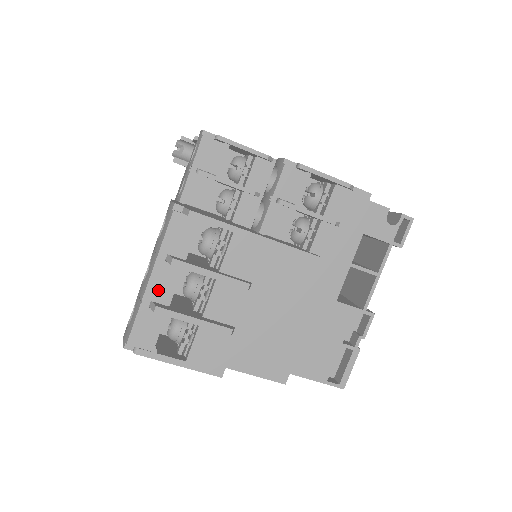
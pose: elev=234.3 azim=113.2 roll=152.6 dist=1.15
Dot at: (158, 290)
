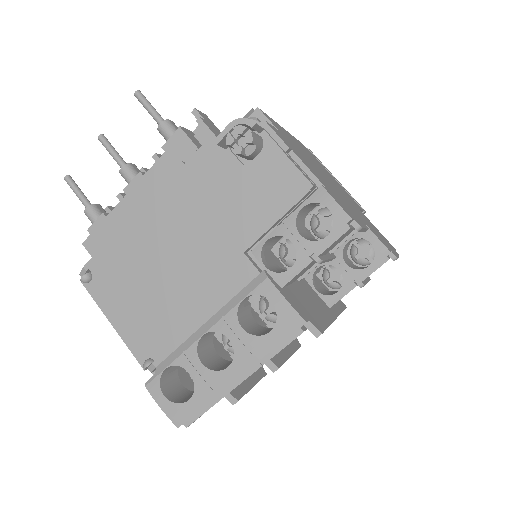
Dot at: occluded
